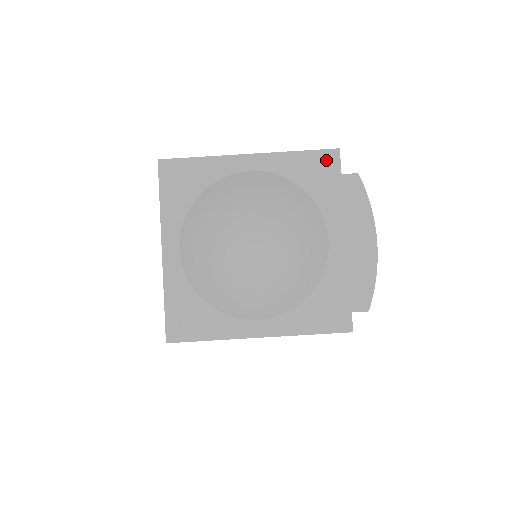
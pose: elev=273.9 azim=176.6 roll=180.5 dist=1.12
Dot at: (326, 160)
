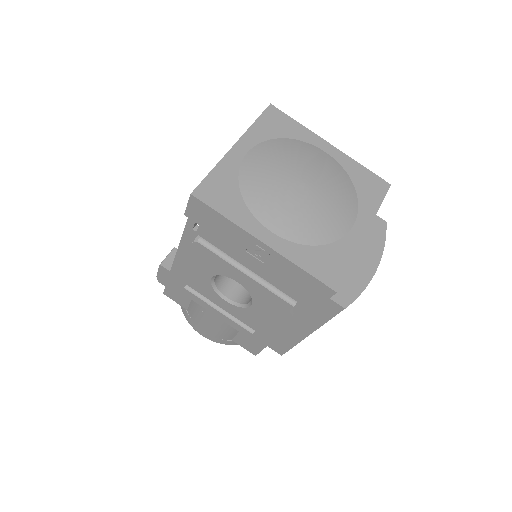
Dot at: (379, 183)
